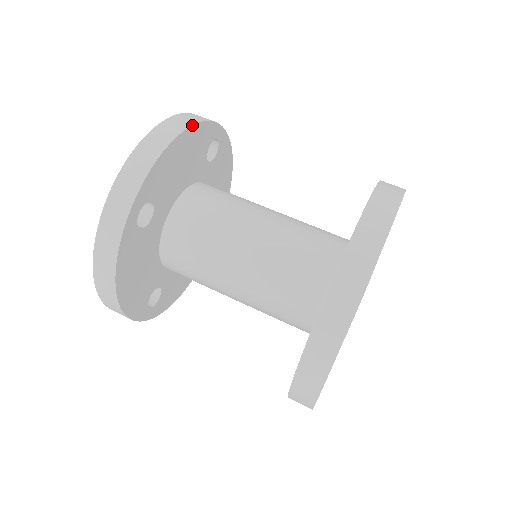
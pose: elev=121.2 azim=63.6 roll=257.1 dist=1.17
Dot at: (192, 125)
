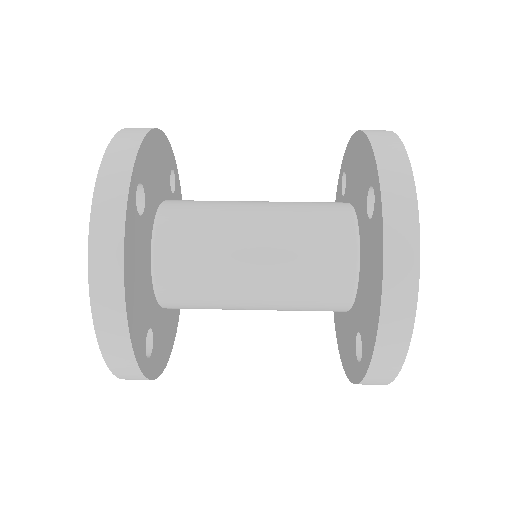
Dot at: (161, 130)
